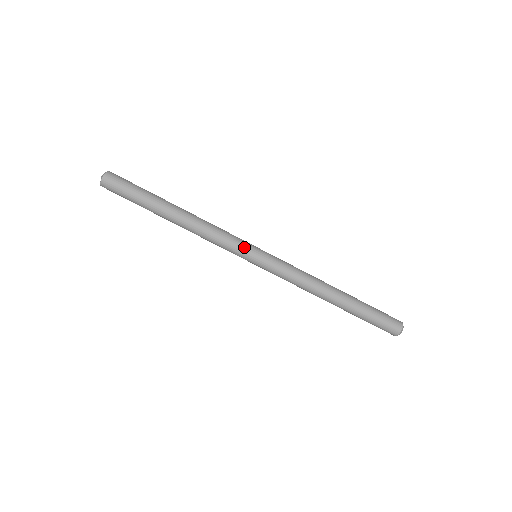
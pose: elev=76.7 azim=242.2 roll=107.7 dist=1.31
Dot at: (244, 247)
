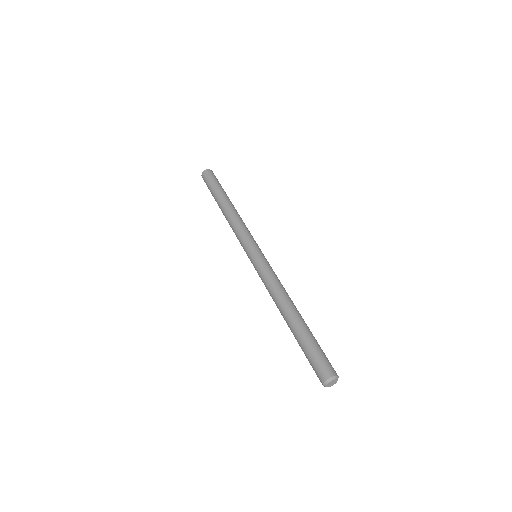
Dot at: (252, 242)
